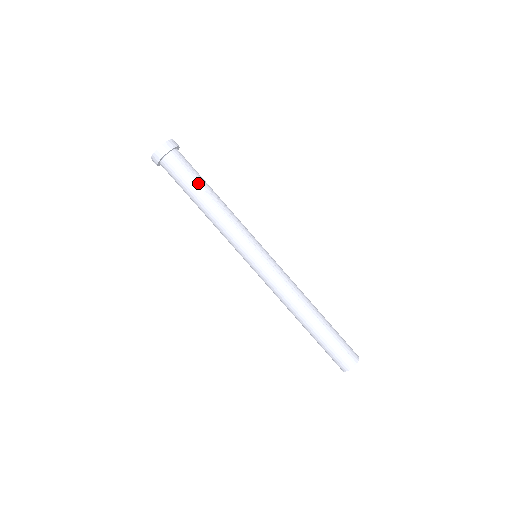
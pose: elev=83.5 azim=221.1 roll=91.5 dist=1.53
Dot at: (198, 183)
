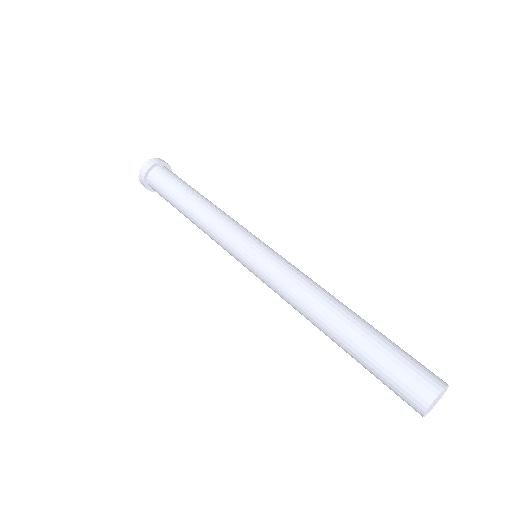
Dot at: (184, 187)
